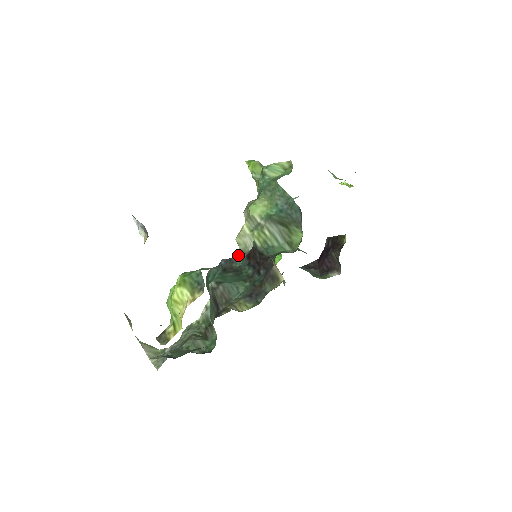
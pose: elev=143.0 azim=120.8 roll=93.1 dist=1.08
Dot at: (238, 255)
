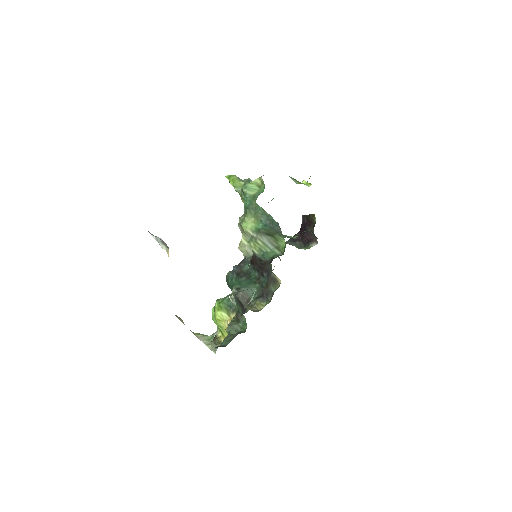
Dot at: (244, 260)
